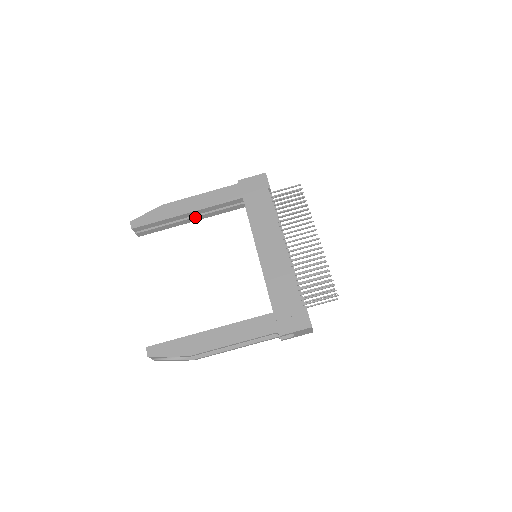
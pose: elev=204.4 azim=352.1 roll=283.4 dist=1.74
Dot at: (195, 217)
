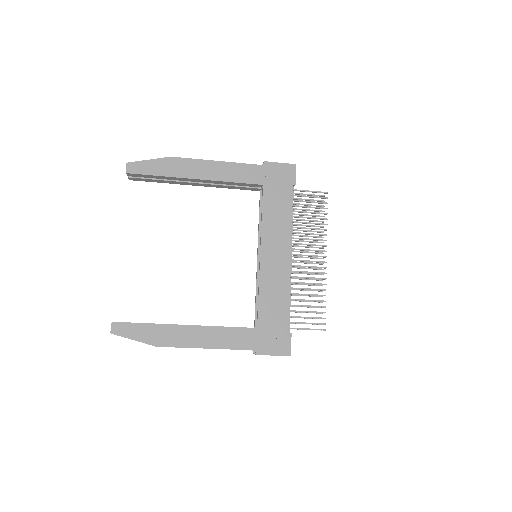
Dot at: (202, 183)
